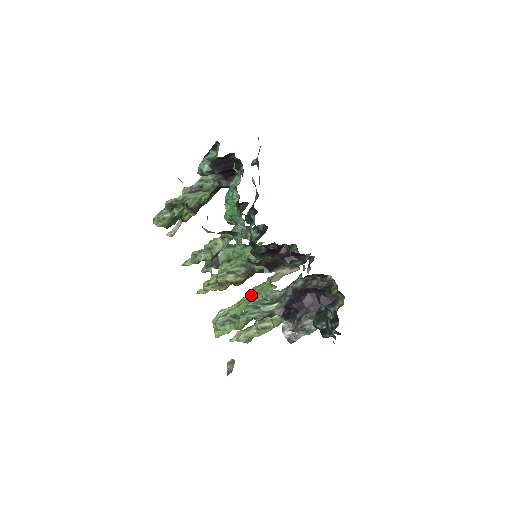
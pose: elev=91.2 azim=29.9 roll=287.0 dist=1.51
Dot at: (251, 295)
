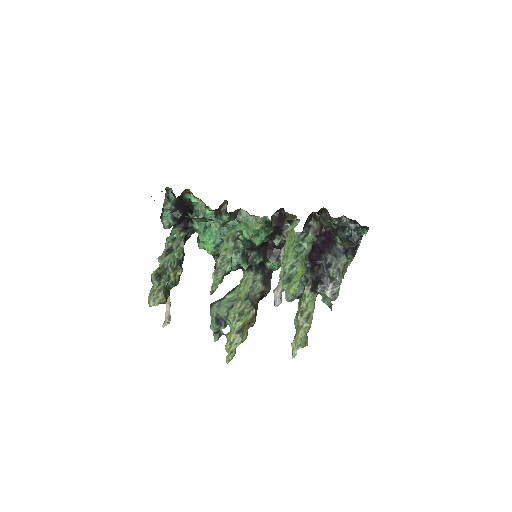
Dot at: (288, 243)
